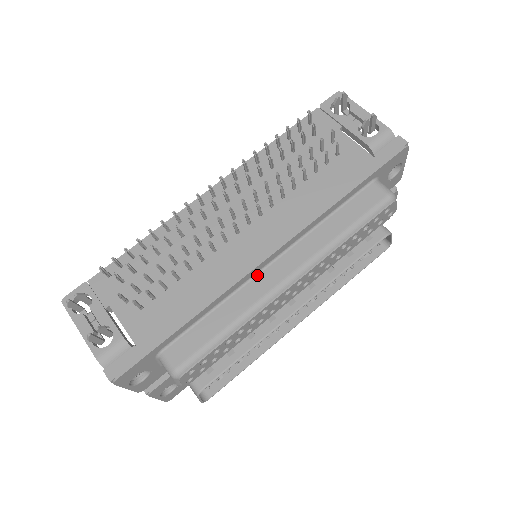
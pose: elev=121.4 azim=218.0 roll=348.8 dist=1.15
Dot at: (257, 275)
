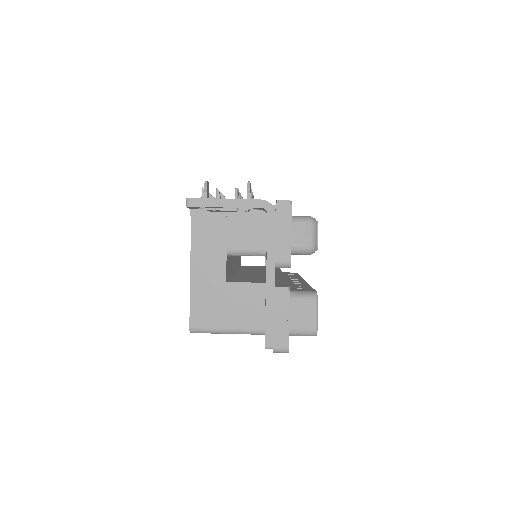
Dot at: occluded
